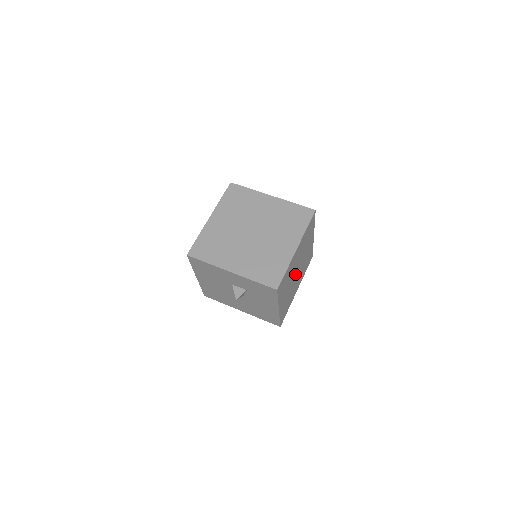
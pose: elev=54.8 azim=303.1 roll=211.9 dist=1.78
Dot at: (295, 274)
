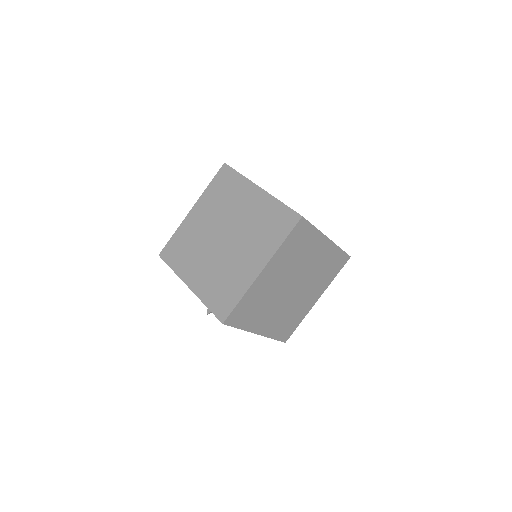
Dot at: (288, 291)
